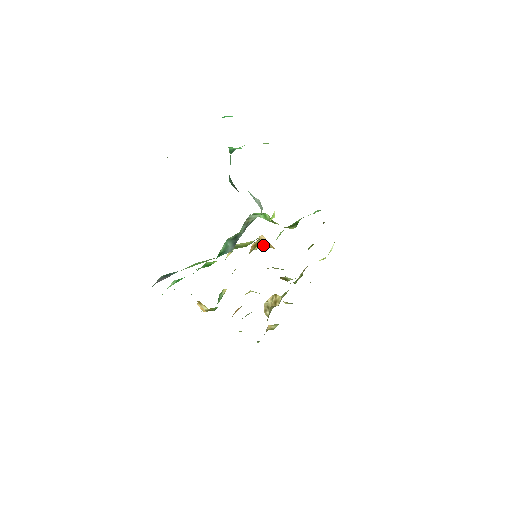
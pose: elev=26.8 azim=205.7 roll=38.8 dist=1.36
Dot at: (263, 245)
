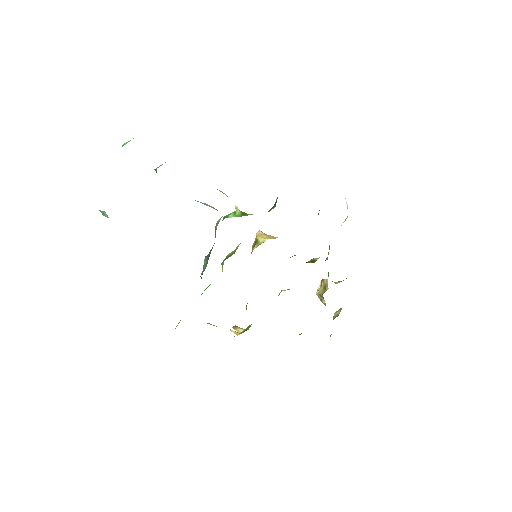
Dot at: (260, 241)
